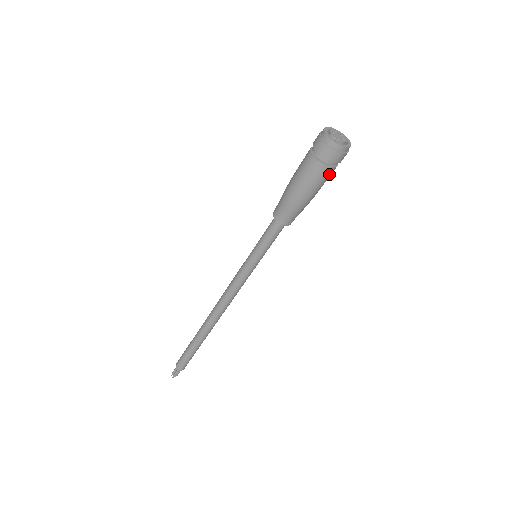
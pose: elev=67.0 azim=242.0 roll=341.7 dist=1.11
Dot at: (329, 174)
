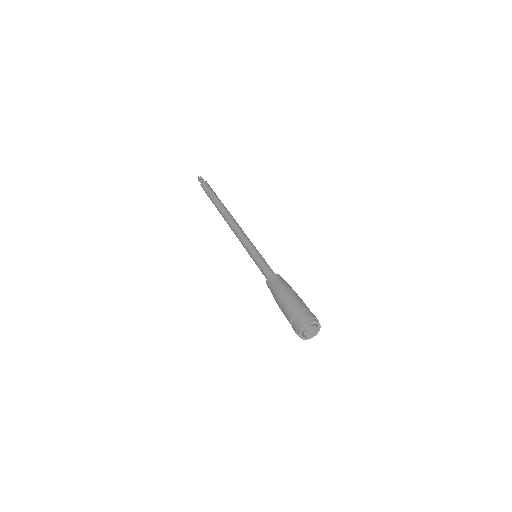
Dot at: occluded
